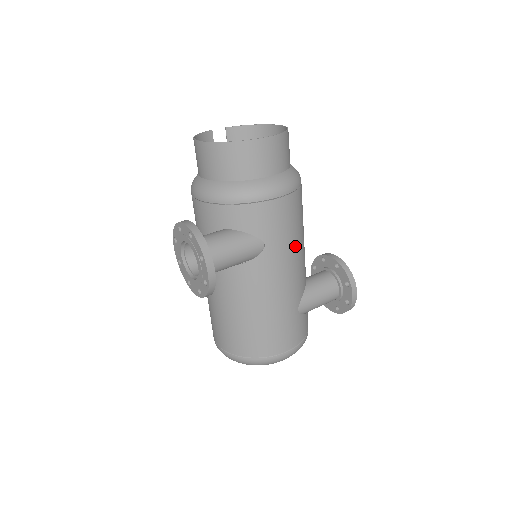
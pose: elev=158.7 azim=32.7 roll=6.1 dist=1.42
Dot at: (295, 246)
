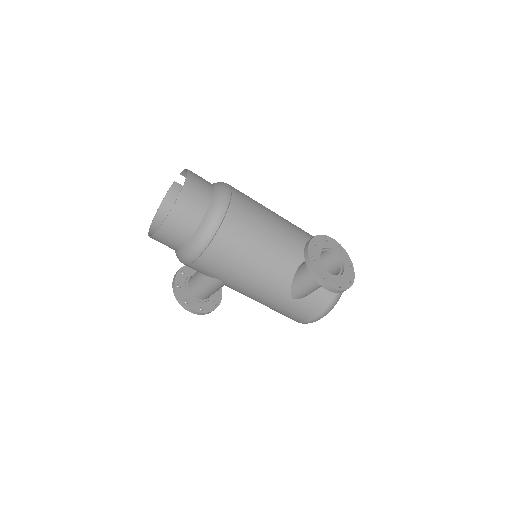
Dot at: (245, 271)
